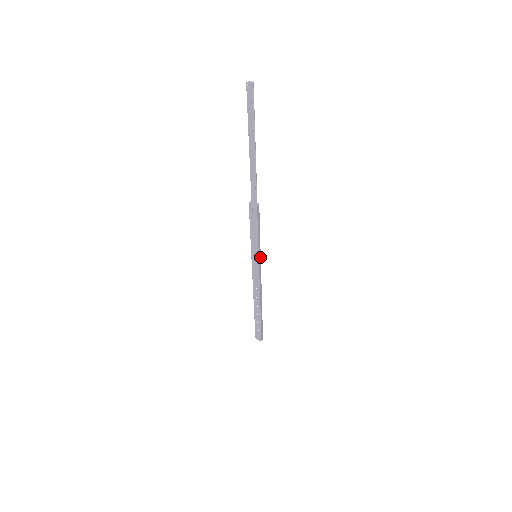
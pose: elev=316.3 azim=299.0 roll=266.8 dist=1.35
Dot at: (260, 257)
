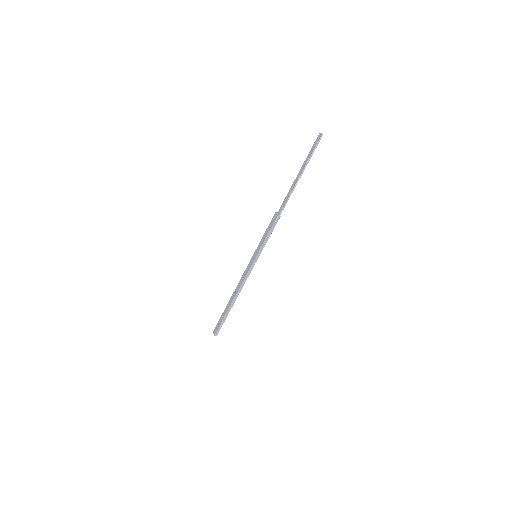
Dot at: (257, 259)
